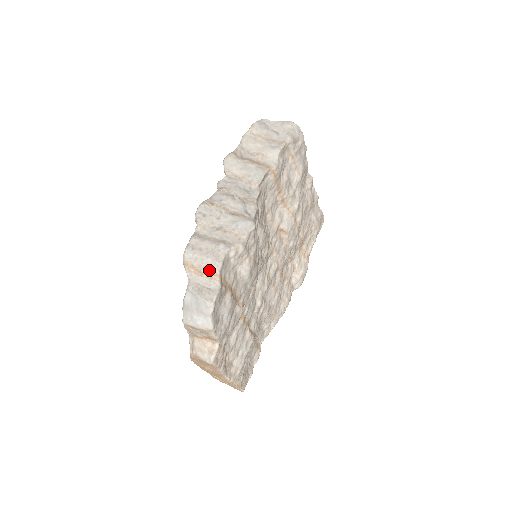
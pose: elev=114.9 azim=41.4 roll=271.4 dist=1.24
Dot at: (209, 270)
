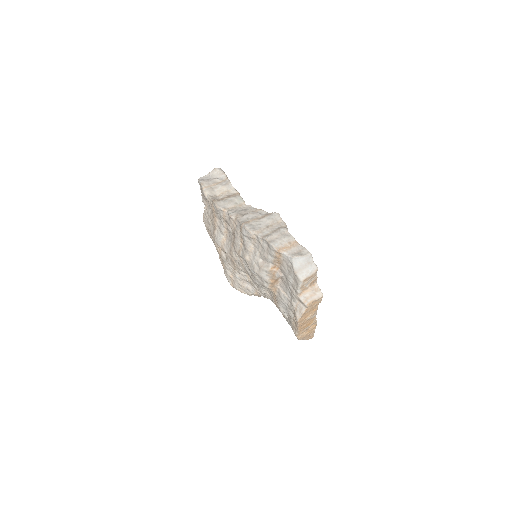
Dot at: (291, 243)
